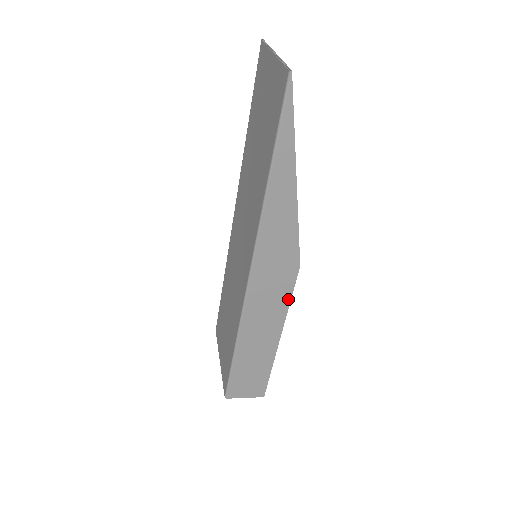
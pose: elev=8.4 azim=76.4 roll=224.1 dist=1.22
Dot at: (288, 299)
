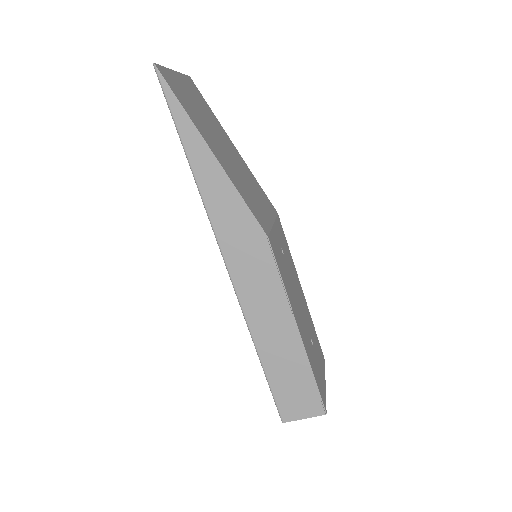
Dot at: (277, 277)
